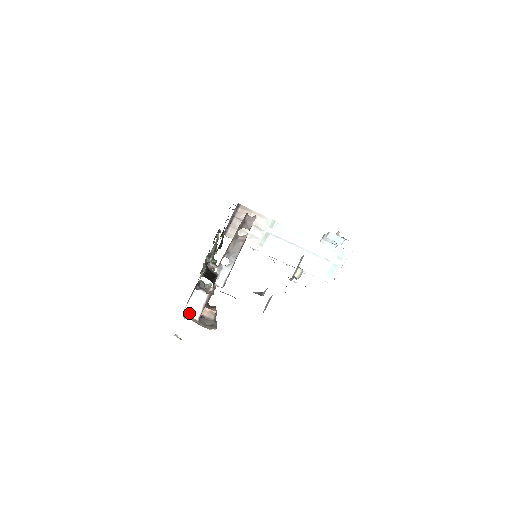
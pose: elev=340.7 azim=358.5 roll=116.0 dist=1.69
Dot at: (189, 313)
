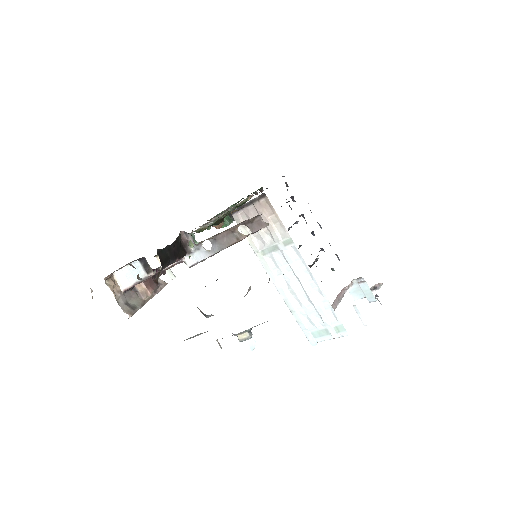
Dot at: (118, 278)
